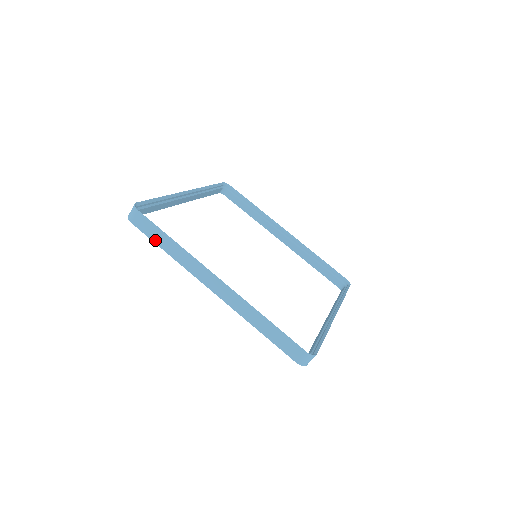
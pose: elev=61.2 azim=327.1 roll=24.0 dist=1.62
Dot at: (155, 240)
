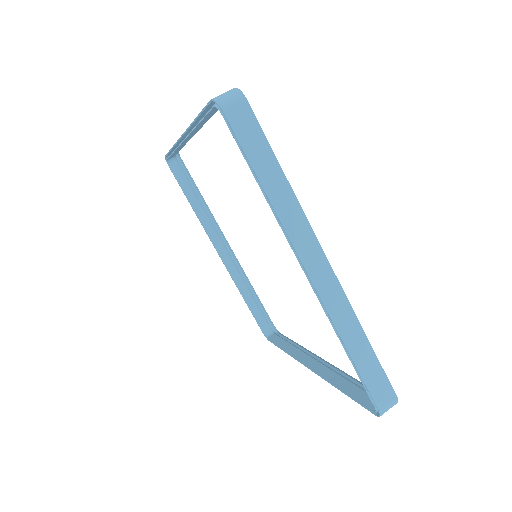
Dot at: (253, 159)
